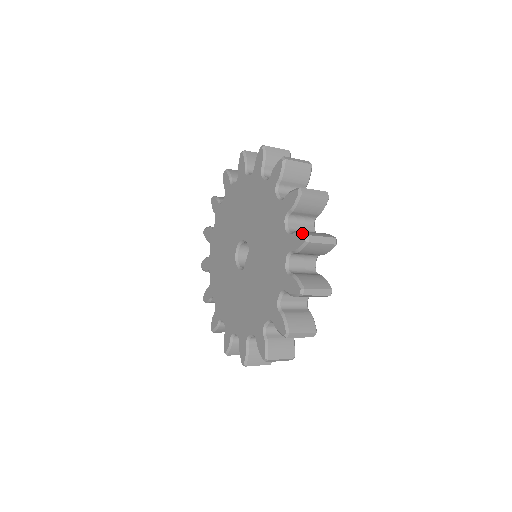
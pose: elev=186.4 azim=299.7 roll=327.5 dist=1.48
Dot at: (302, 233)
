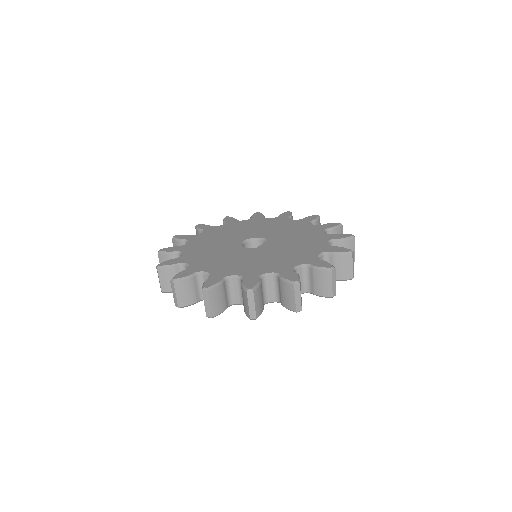
Dot at: (347, 234)
